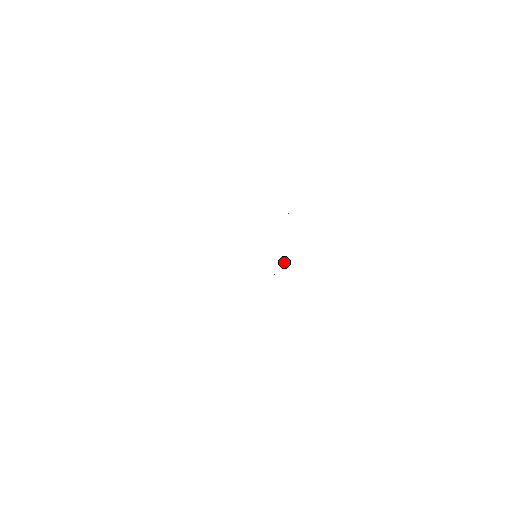
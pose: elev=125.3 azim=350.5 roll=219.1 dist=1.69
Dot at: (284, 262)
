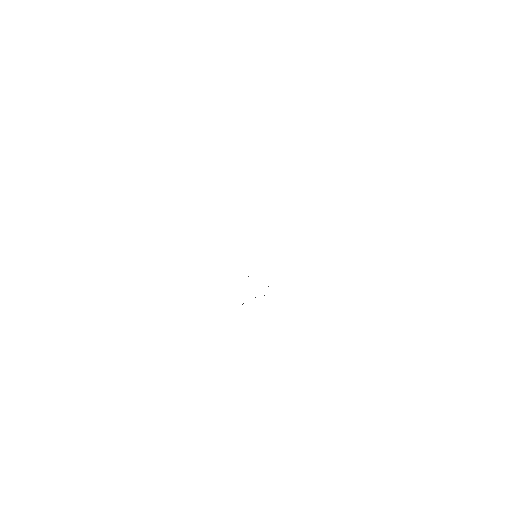
Dot at: occluded
